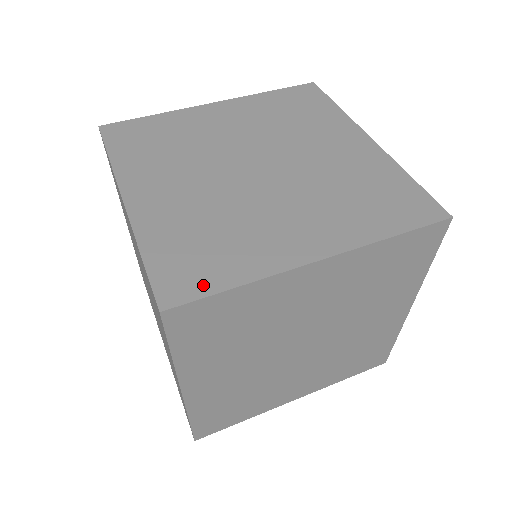
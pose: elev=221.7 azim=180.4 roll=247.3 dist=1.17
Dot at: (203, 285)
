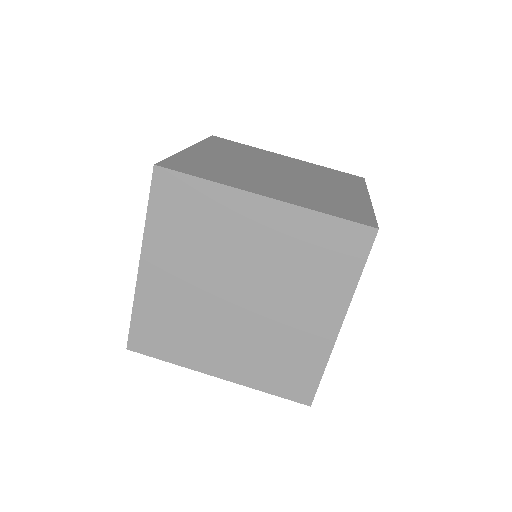
Dot at: (188, 171)
